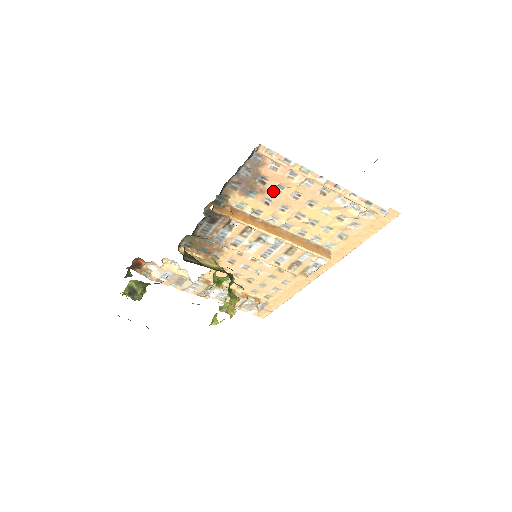
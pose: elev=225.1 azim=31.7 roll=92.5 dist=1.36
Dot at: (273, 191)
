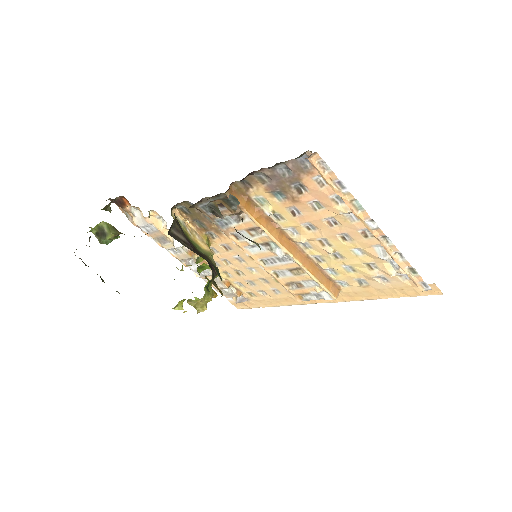
Dot at: (307, 205)
